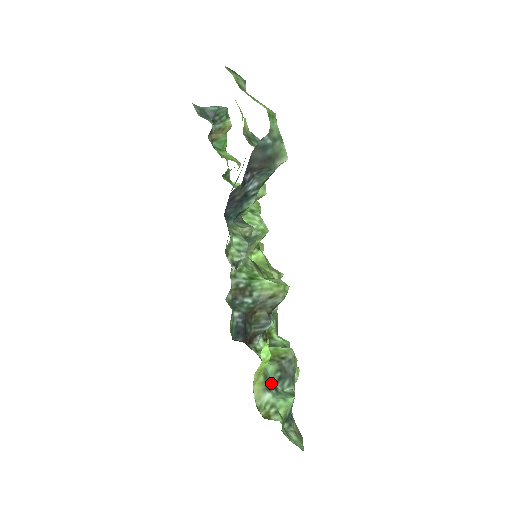
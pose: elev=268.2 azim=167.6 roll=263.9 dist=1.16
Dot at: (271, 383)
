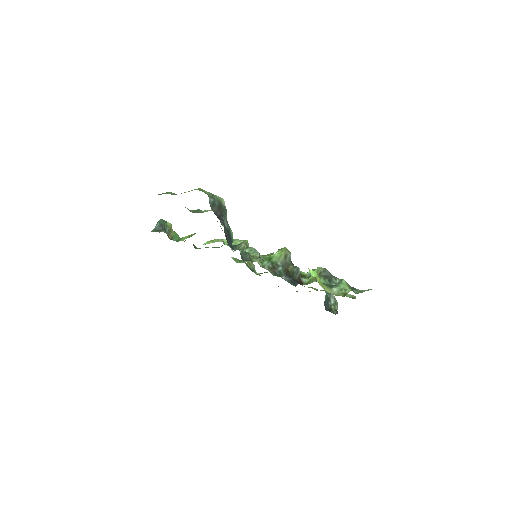
Dot at: (329, 286)
